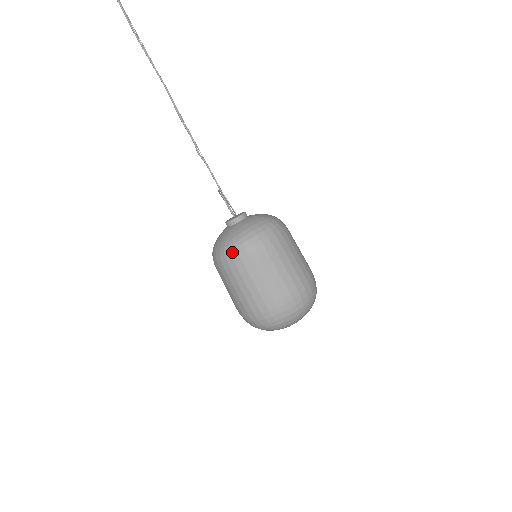
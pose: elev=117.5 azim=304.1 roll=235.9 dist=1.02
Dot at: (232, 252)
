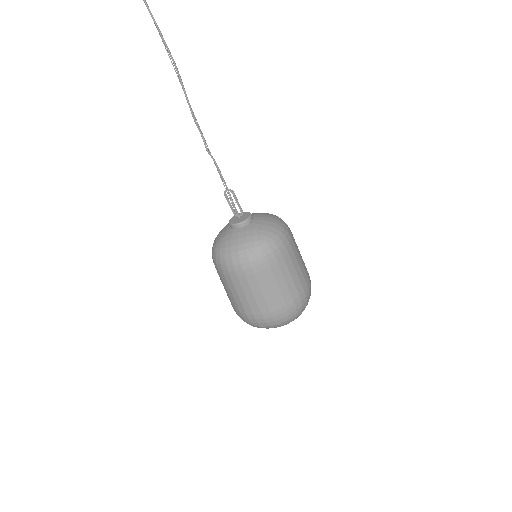
Dot at: (272, 248)
